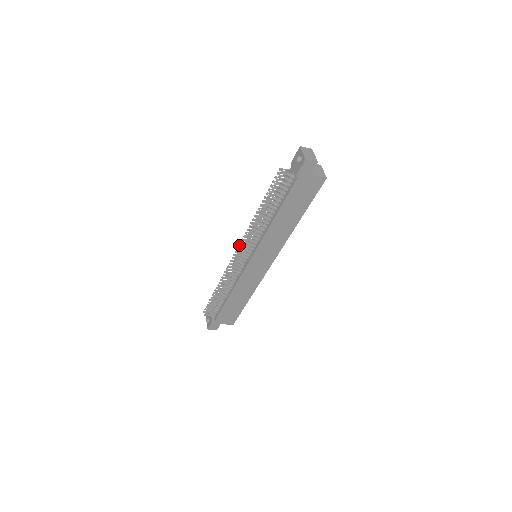
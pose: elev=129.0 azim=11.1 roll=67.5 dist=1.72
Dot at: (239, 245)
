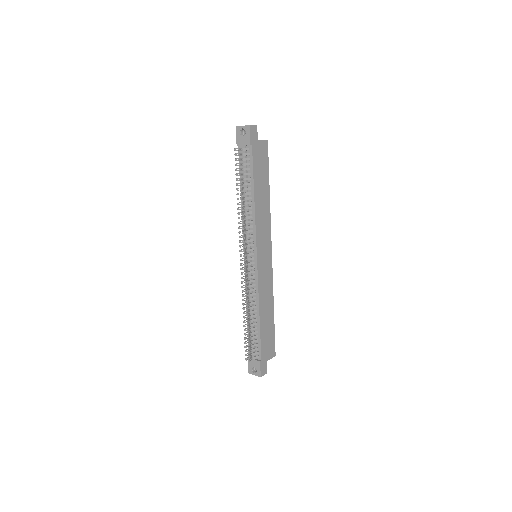
Dot at: (240, 250)
